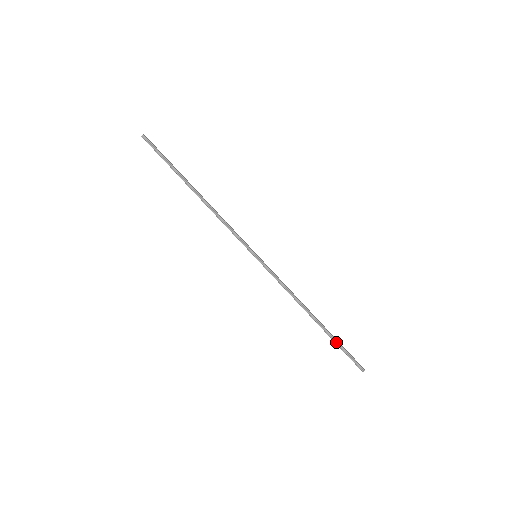
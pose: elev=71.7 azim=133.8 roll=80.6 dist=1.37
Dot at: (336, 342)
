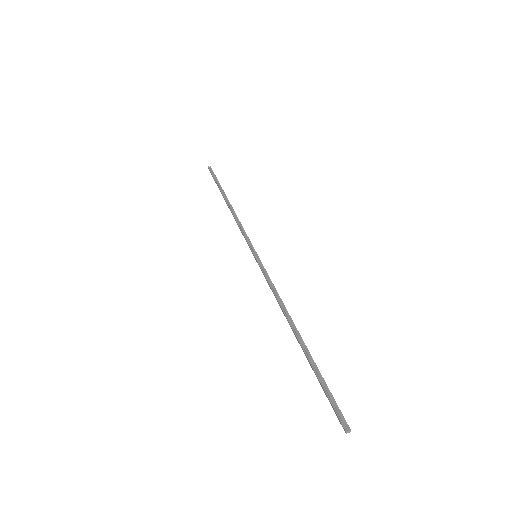
Dot at: (316, 370)
